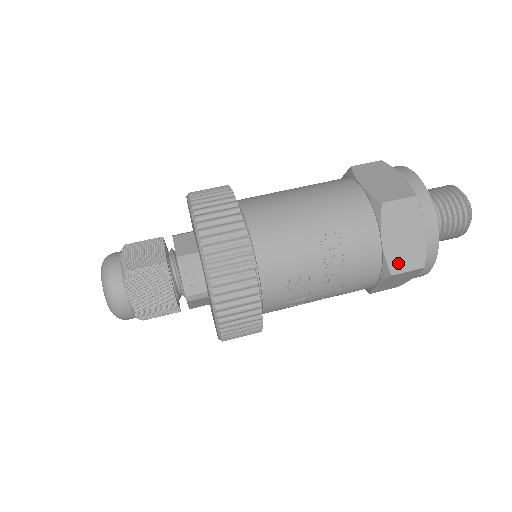
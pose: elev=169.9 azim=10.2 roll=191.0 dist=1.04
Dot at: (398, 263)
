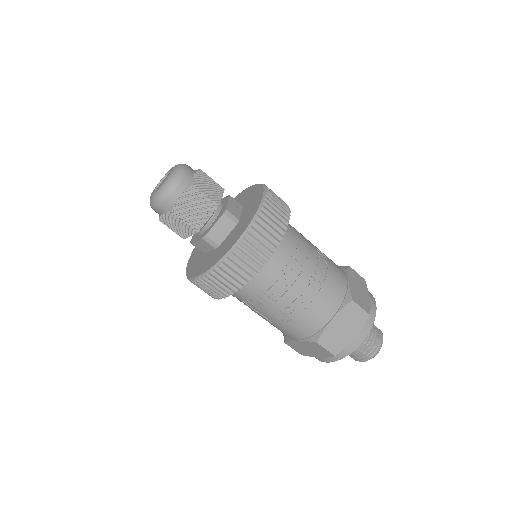
Dot at: (356, 298)
